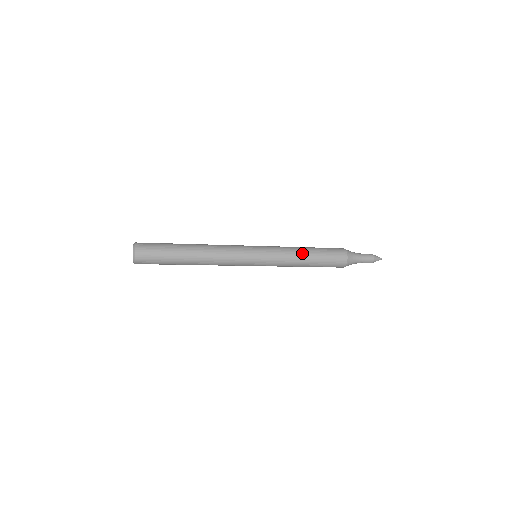
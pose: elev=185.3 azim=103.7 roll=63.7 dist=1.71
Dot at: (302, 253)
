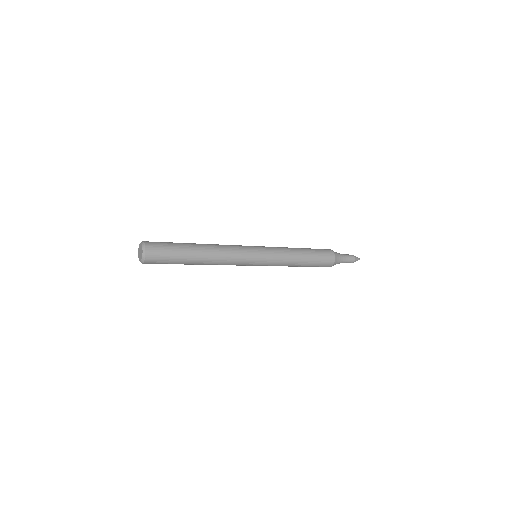
Dot at: (295, 248)
